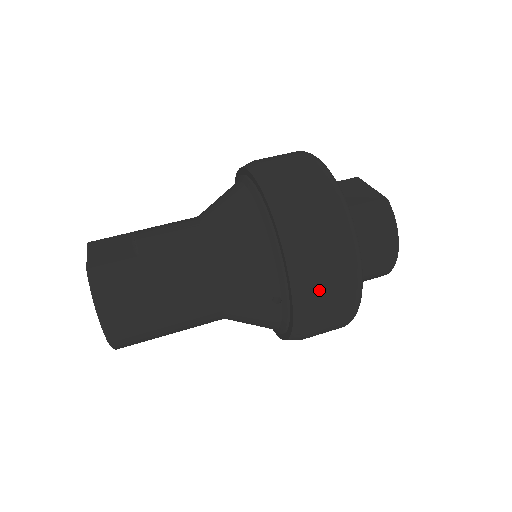
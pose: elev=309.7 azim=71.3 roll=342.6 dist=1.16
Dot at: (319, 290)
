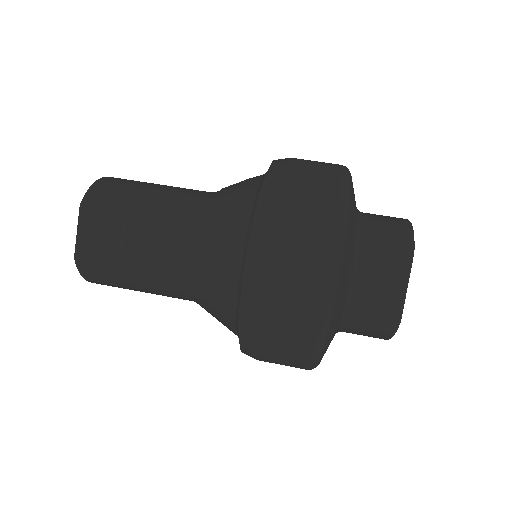
Dot at: occluded
